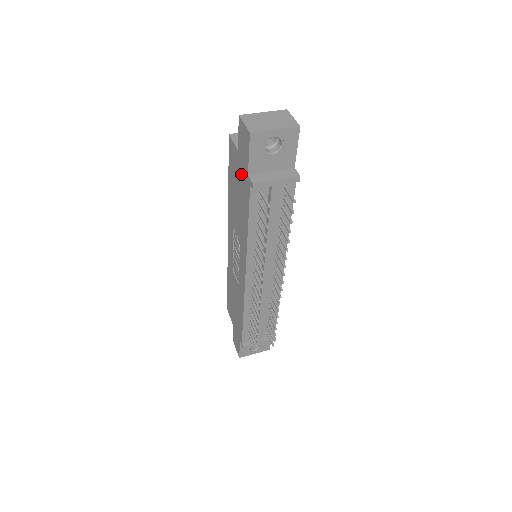
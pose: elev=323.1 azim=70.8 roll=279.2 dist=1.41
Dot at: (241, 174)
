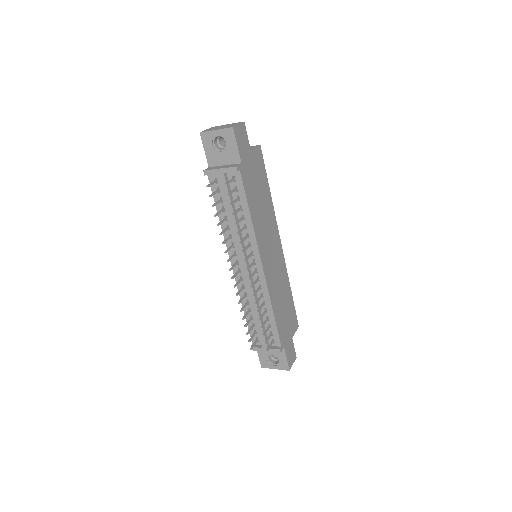
Dot at: occluded
